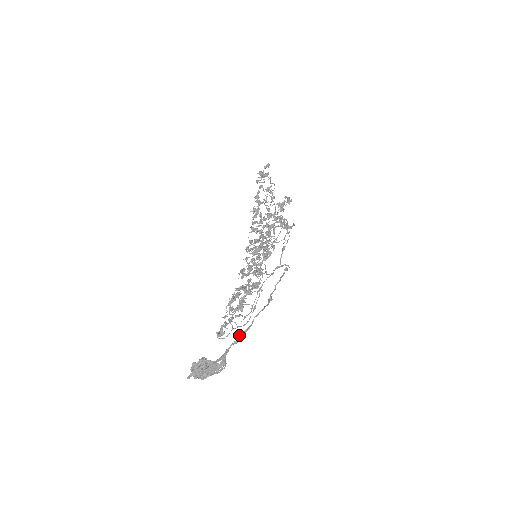
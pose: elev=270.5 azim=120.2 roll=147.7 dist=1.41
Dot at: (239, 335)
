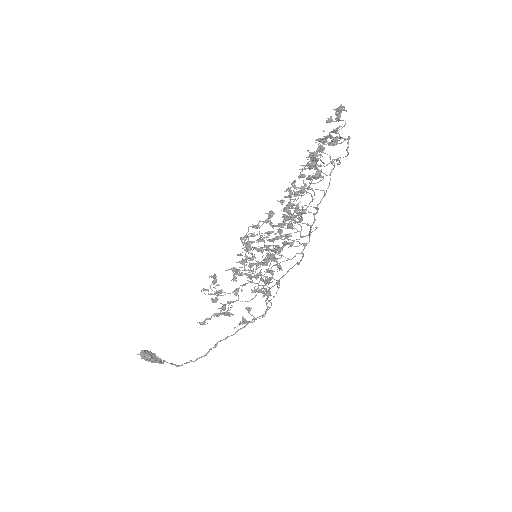
Dot at: (171, 363)
